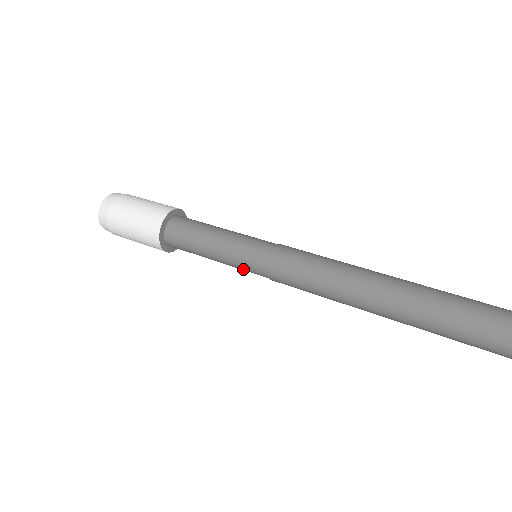
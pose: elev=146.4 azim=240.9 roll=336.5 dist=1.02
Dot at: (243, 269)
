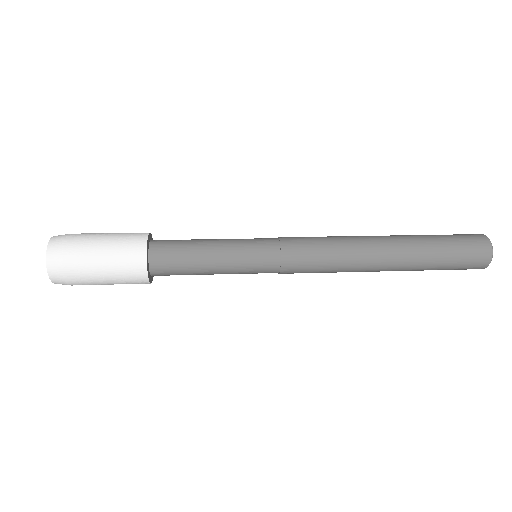
Dot at: (250, 267)
